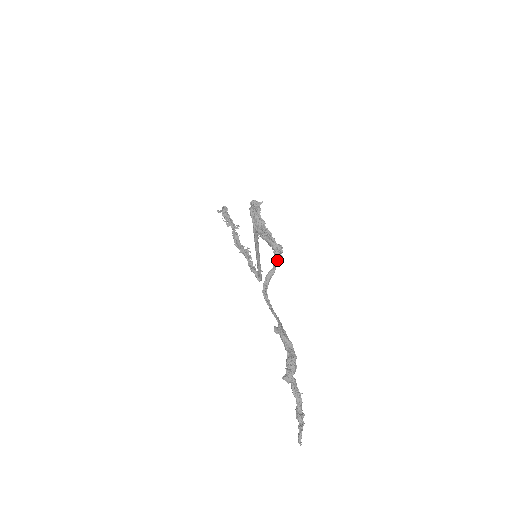
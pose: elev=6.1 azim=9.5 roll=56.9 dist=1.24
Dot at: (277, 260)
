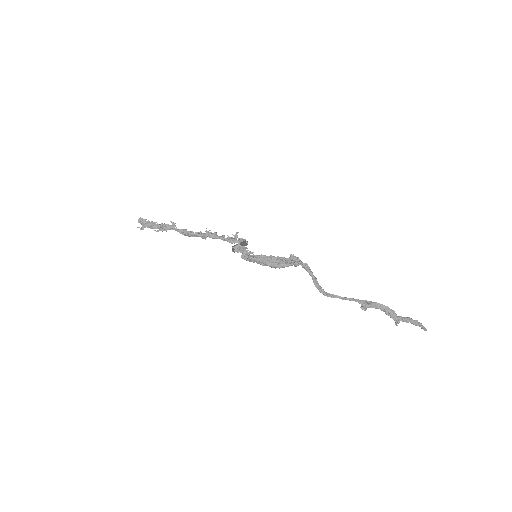
Dot at: (309, 271)
